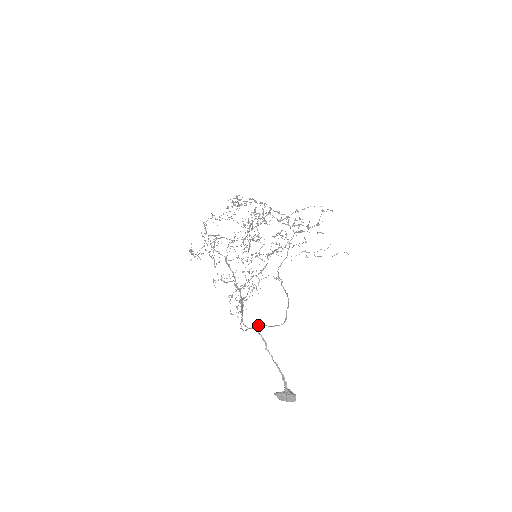
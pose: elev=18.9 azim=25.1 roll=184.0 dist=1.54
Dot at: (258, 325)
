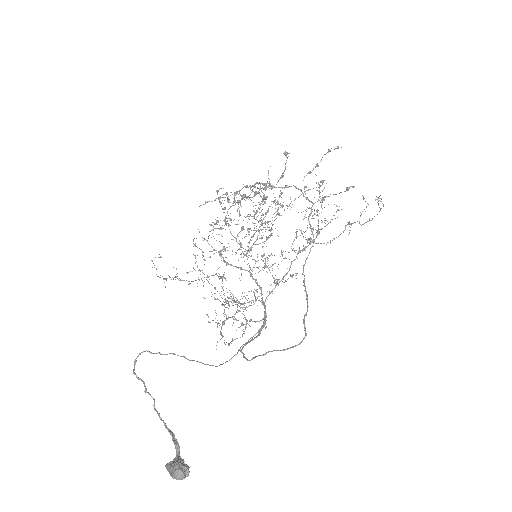
Dot at: (137, 356)
